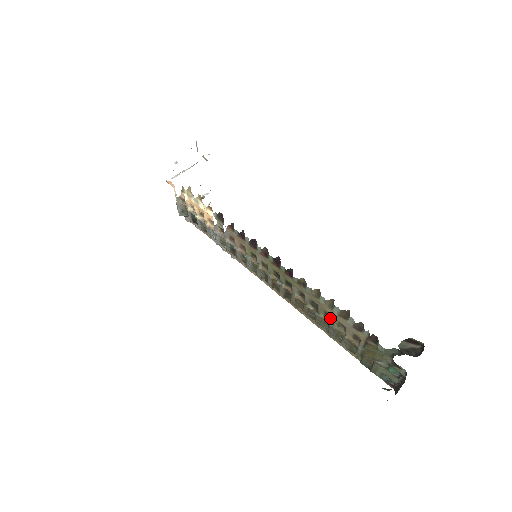
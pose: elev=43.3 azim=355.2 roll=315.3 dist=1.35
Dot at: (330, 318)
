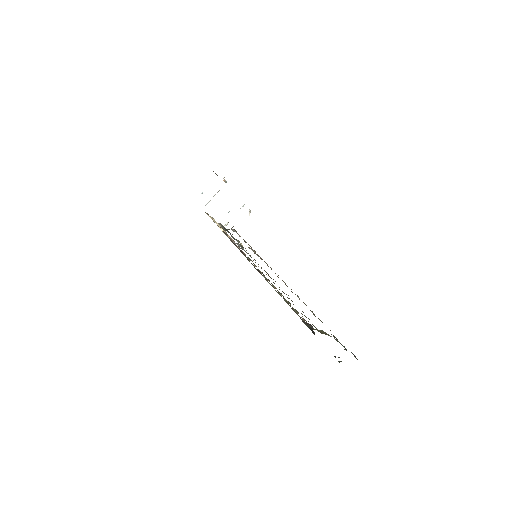
Dot at: (290, 303)
